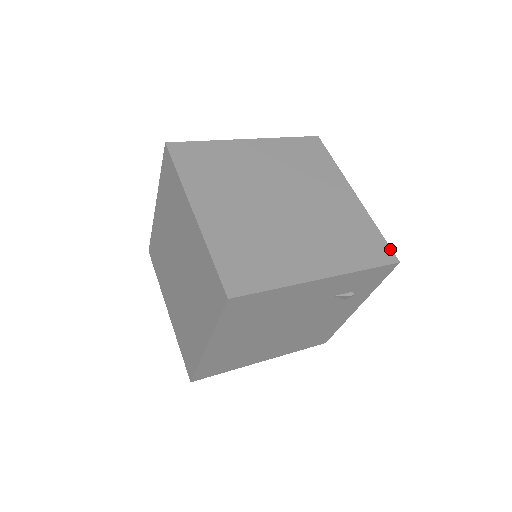
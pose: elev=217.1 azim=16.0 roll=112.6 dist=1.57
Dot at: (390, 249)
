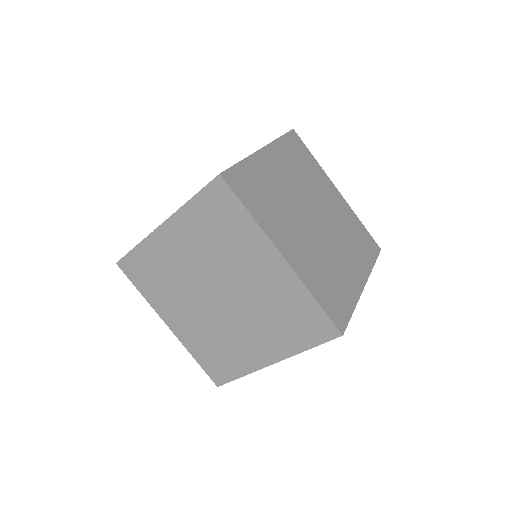
Dot at: (373, 240)
